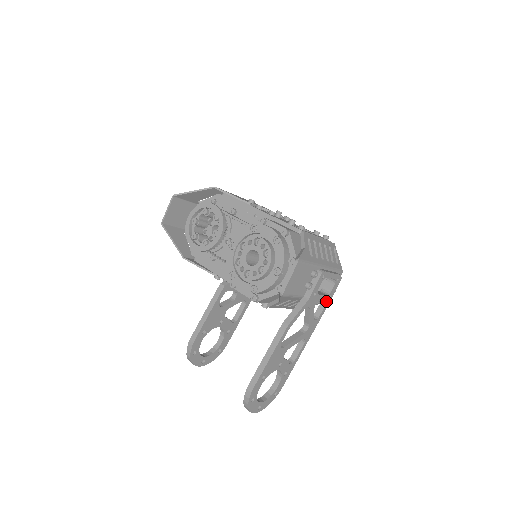
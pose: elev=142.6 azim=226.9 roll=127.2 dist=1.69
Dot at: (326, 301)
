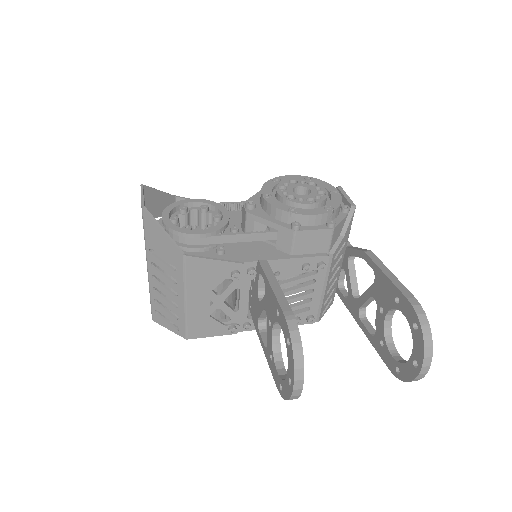
Dot at: (343, 283)
